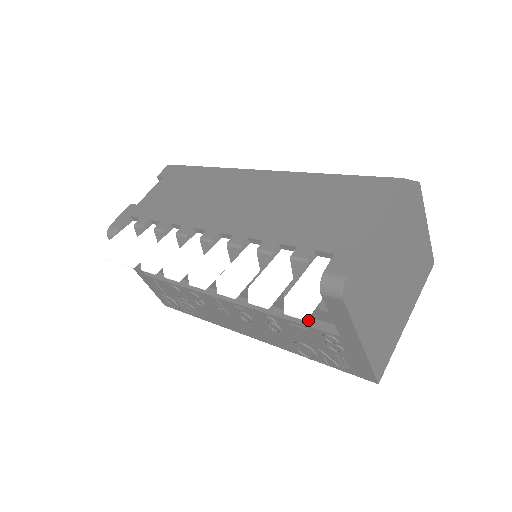
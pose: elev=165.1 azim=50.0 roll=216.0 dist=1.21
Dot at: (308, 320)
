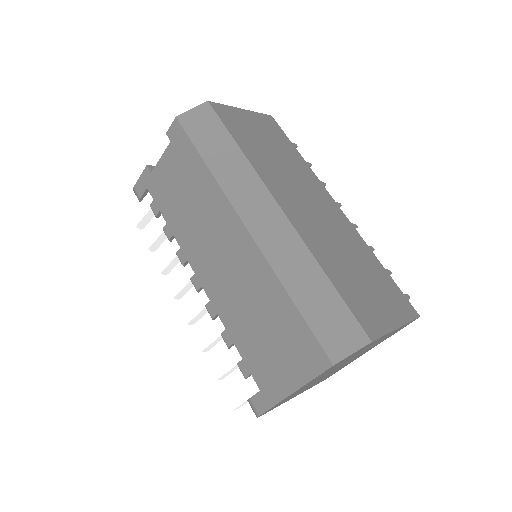
Dot at: occluded
